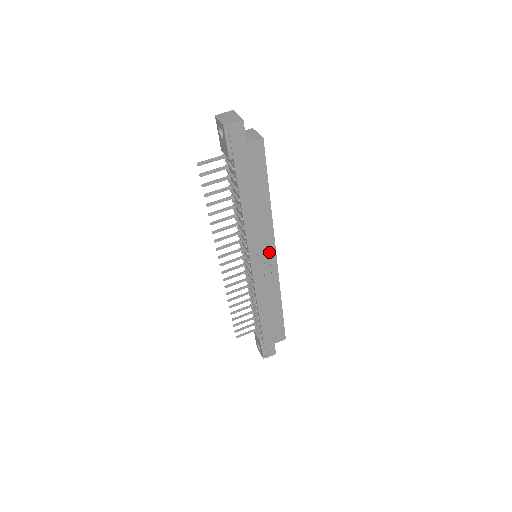
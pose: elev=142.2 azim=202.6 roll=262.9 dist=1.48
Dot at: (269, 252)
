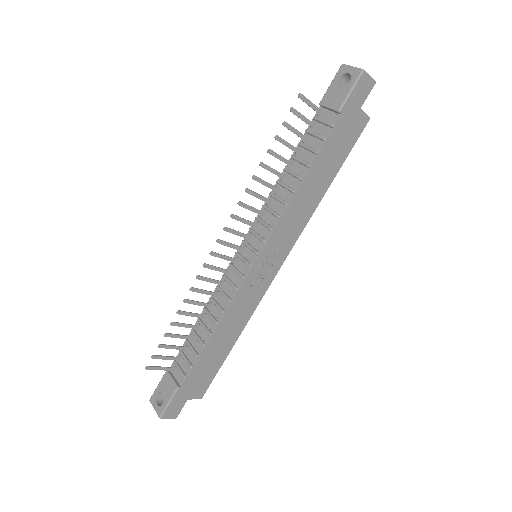
Dot at: (280, 256)
